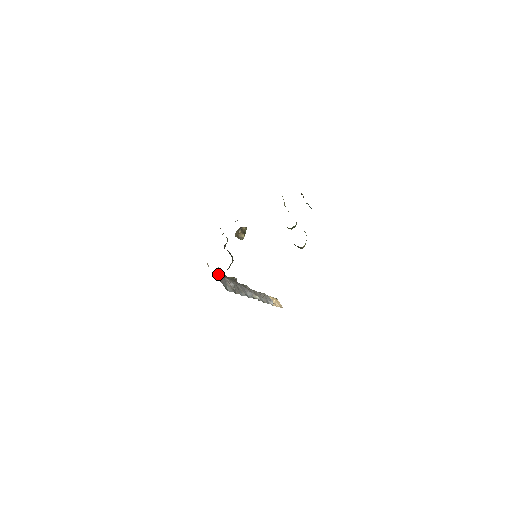
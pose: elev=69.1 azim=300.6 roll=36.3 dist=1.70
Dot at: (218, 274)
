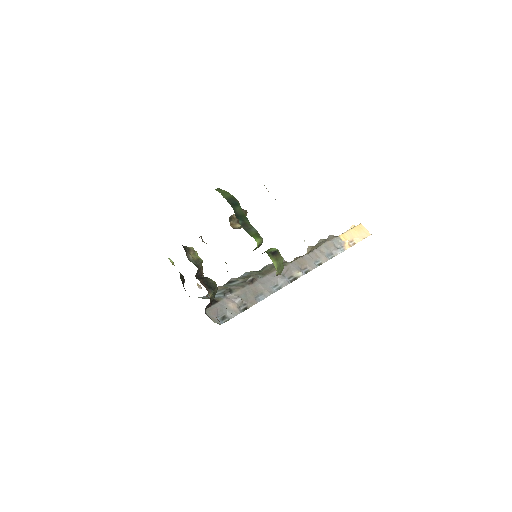
Dot at: (215, 295)
